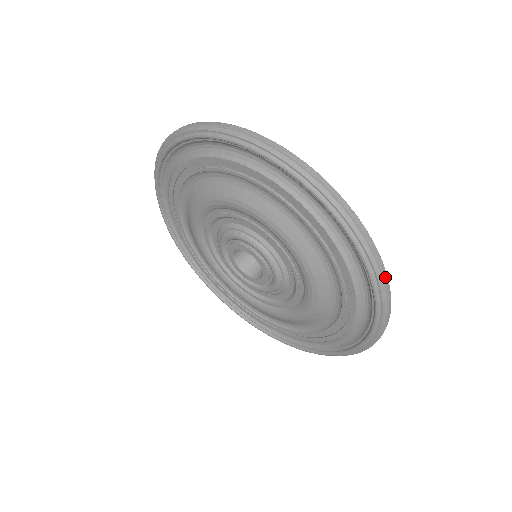
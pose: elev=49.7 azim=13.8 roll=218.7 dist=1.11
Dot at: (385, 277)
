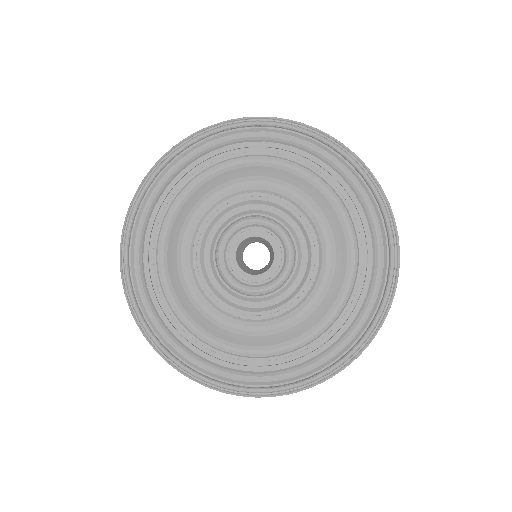
Dot at: occluded
